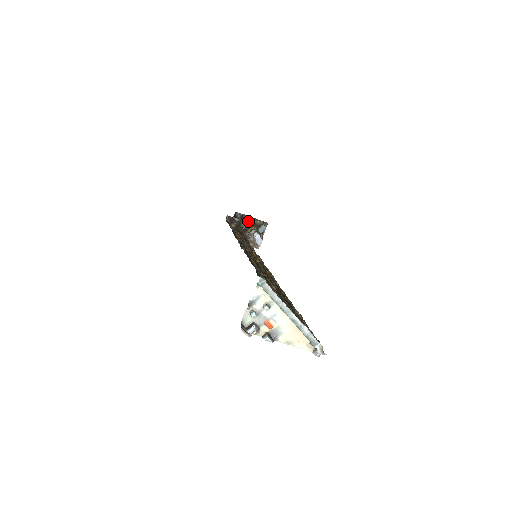
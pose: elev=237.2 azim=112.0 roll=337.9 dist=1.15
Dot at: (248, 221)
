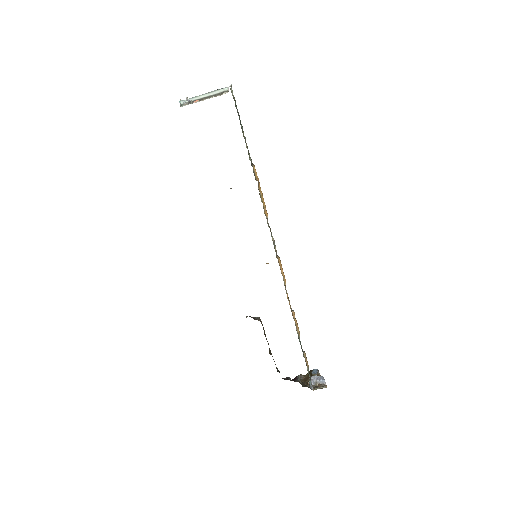
Dot at: occluded
